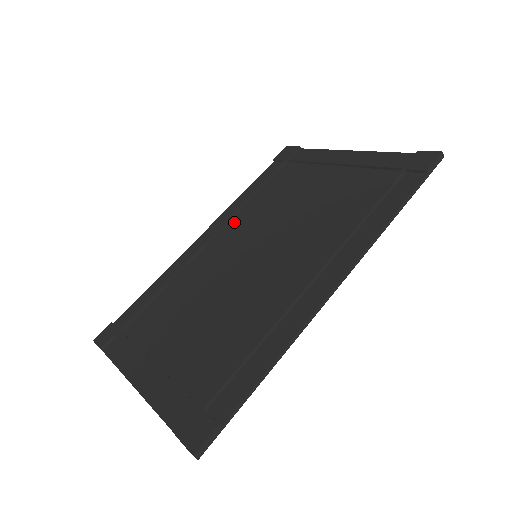
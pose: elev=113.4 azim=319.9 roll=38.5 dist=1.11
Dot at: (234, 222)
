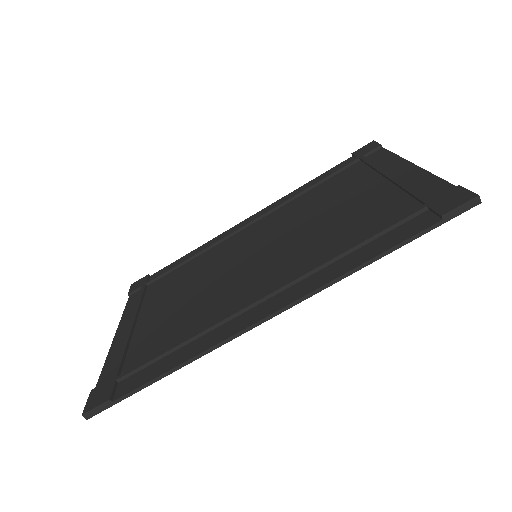
Dot at: (274, 213)
